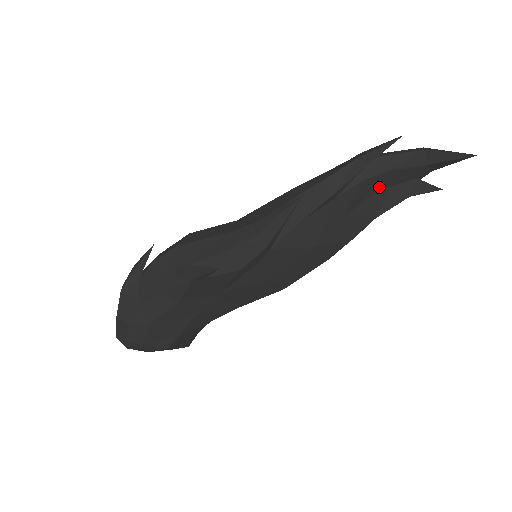
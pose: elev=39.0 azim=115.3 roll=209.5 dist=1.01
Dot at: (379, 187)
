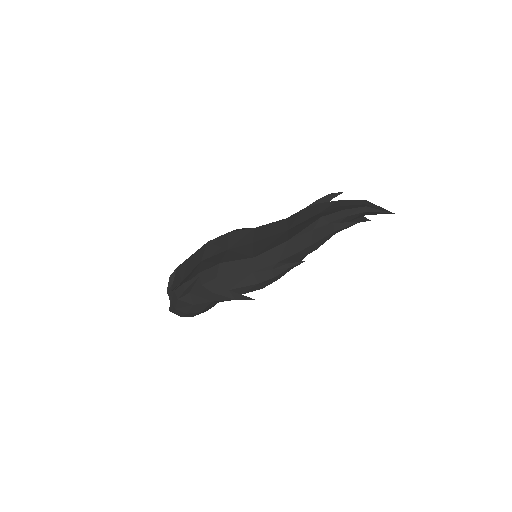
Dot at: occluded
